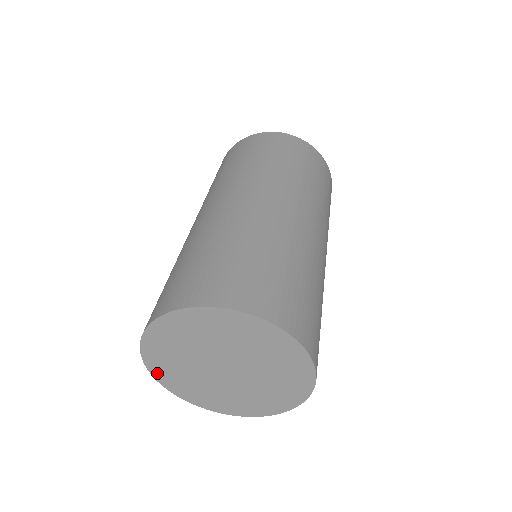
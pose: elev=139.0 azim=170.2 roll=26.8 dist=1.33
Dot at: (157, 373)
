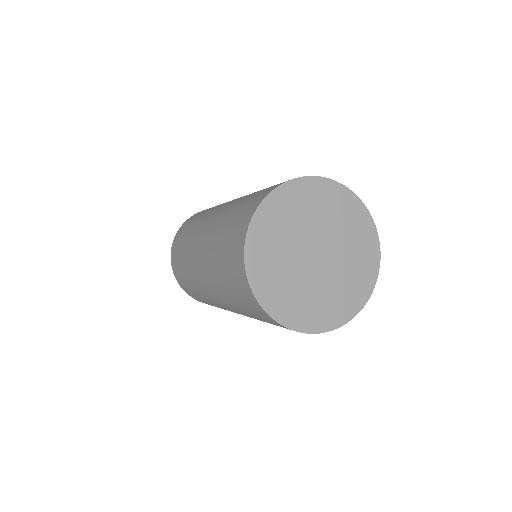
Dot at: (272, 309)
